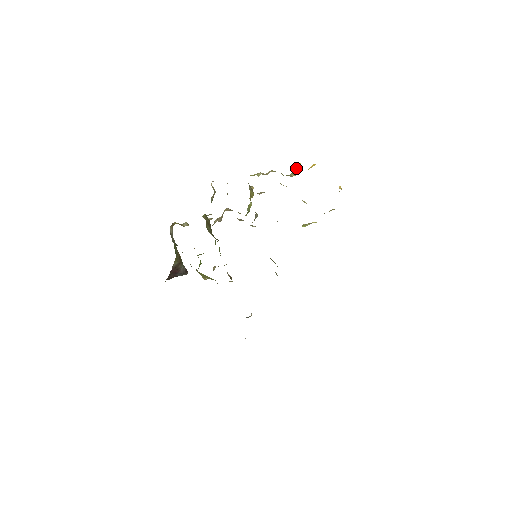
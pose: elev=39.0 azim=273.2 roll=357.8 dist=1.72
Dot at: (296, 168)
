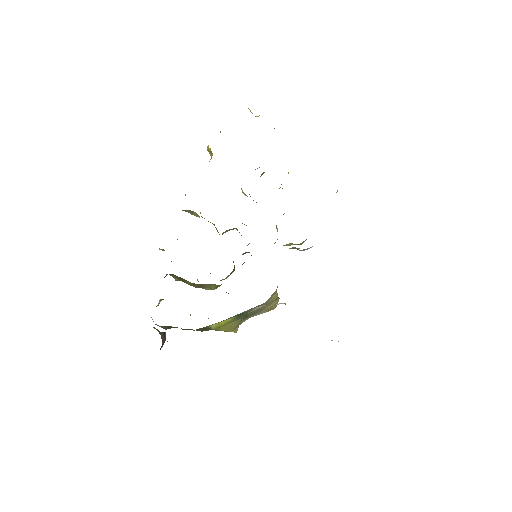
Dot at: (209, 153)
